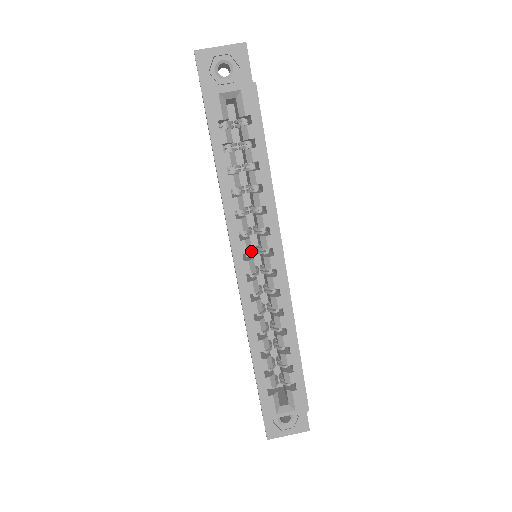
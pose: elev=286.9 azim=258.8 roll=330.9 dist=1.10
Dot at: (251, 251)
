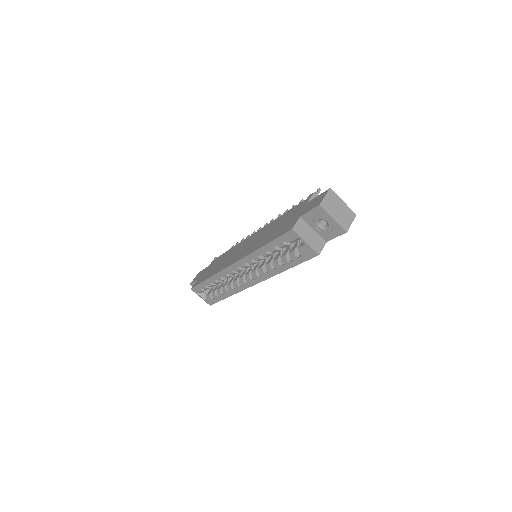
Dot at: occluded
